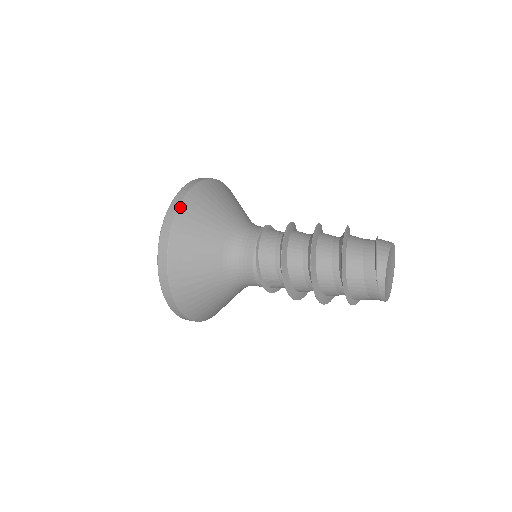
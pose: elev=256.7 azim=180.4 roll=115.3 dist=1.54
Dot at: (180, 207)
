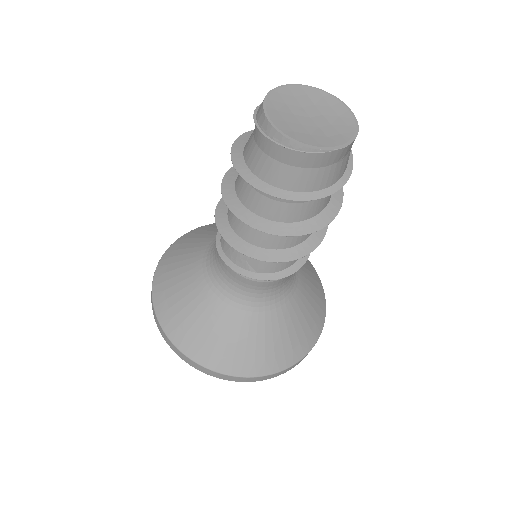
Dot at: (160, 262)
